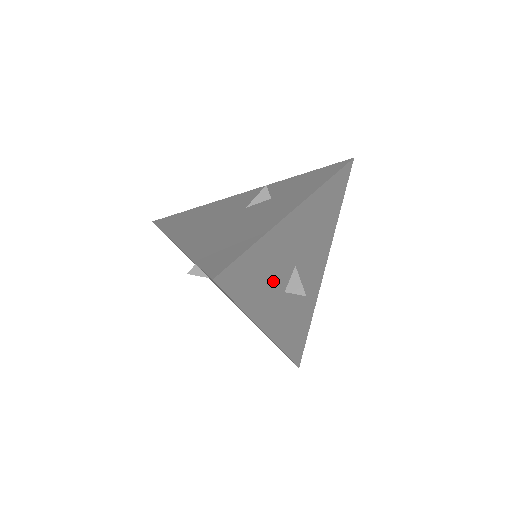
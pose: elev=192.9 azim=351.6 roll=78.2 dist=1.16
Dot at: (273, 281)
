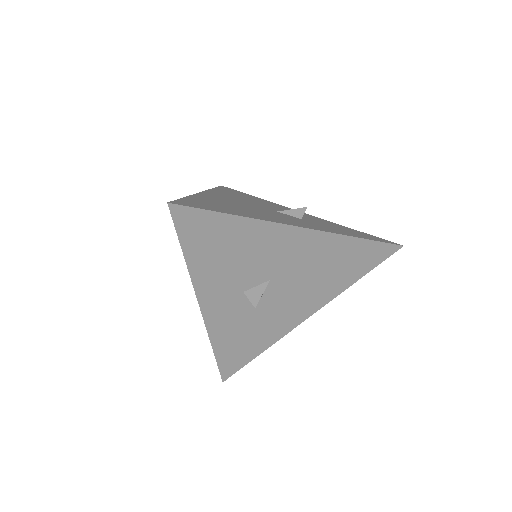
Dot at: (235, 269)
